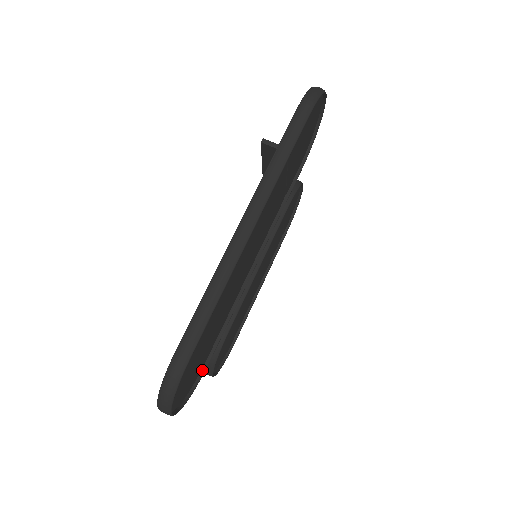
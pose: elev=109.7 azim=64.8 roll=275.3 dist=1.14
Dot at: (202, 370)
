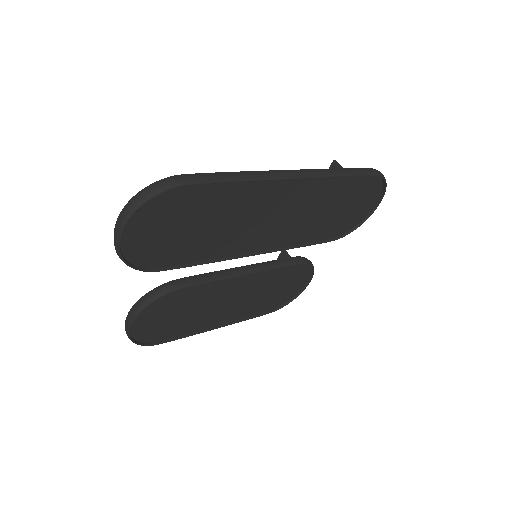
Dot at: (152, 269)
